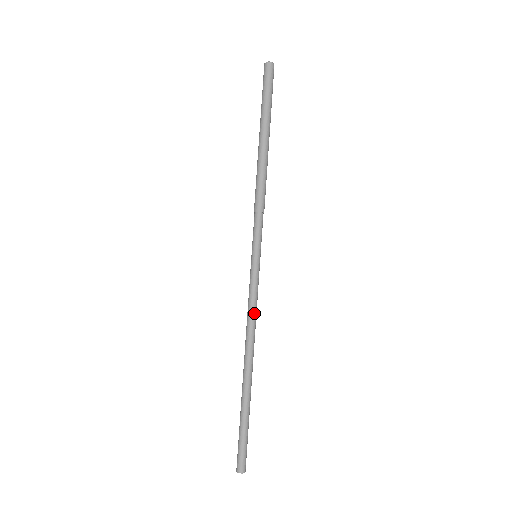
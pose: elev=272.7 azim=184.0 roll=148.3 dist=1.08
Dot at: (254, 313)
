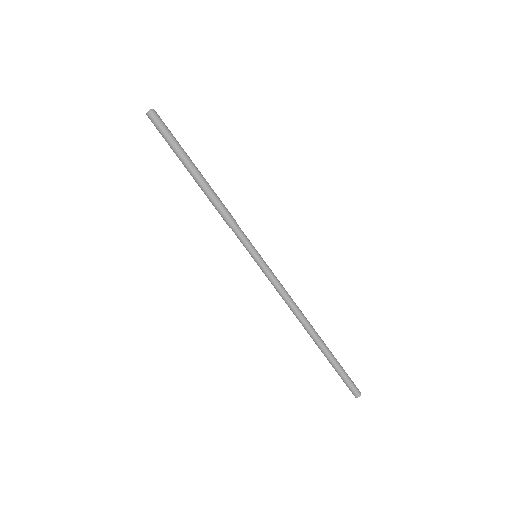
Dot at: (287, 293)
